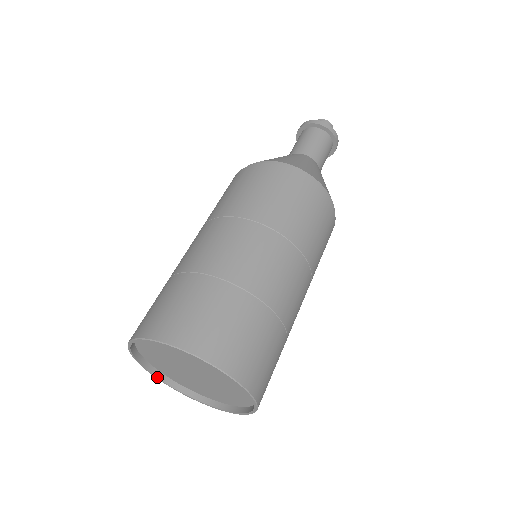
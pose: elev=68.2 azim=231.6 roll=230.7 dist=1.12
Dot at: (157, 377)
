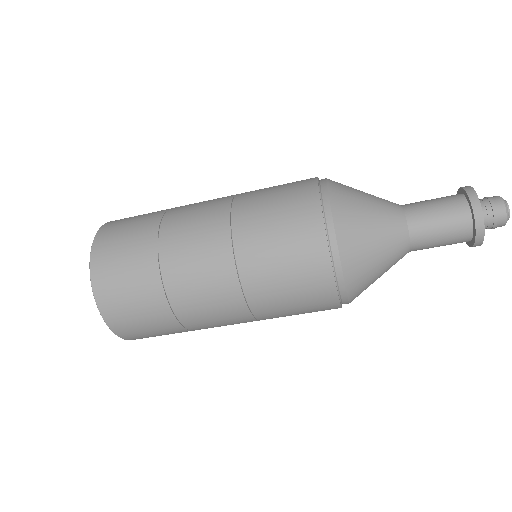
Dot at: occluded
